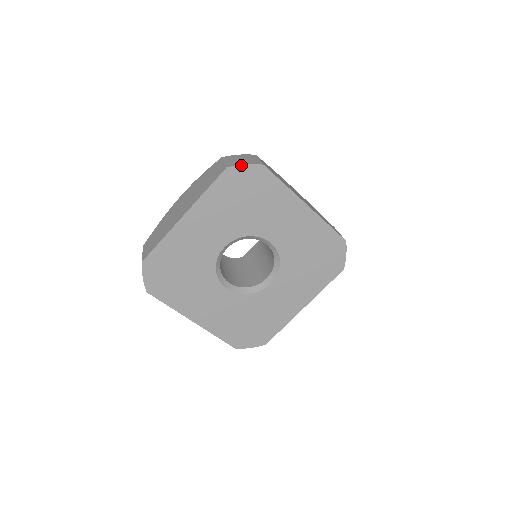
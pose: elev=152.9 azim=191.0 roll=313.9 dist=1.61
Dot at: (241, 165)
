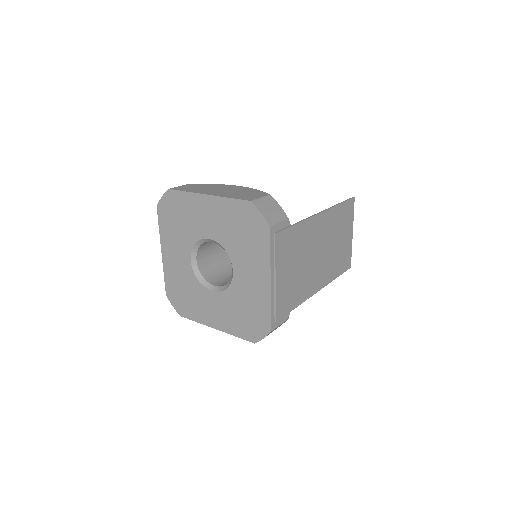
Dot at: (161, 199)
